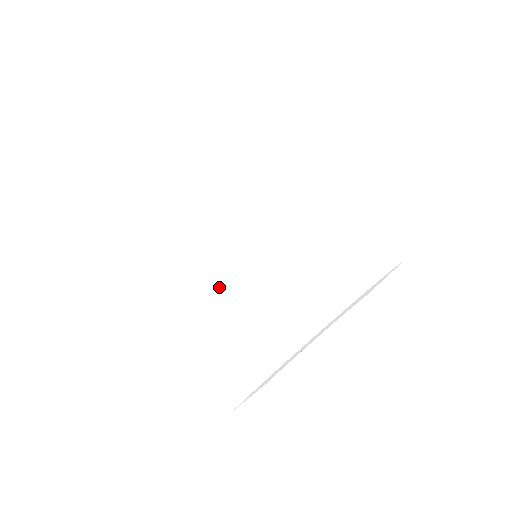
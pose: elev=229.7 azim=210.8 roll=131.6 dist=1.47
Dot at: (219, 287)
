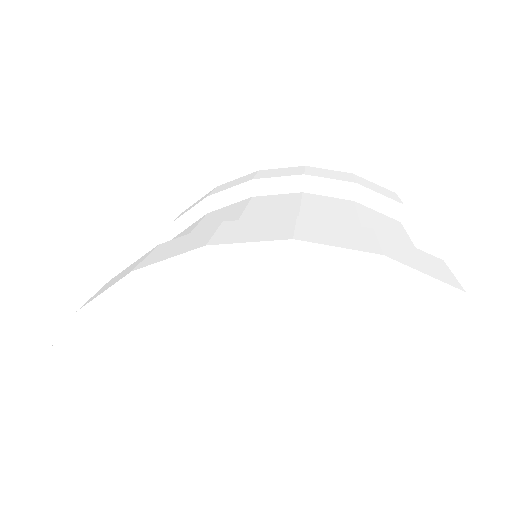
Dot at: occluded
